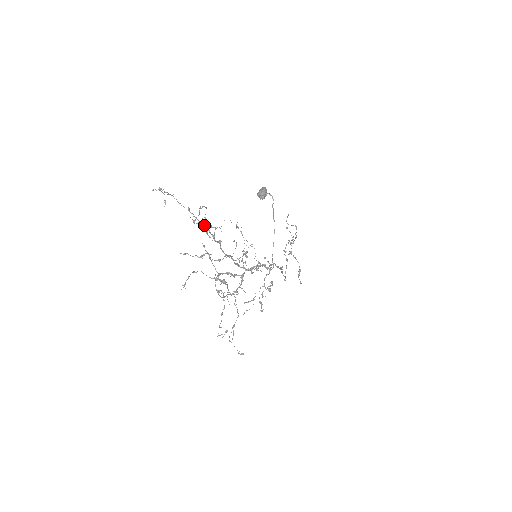
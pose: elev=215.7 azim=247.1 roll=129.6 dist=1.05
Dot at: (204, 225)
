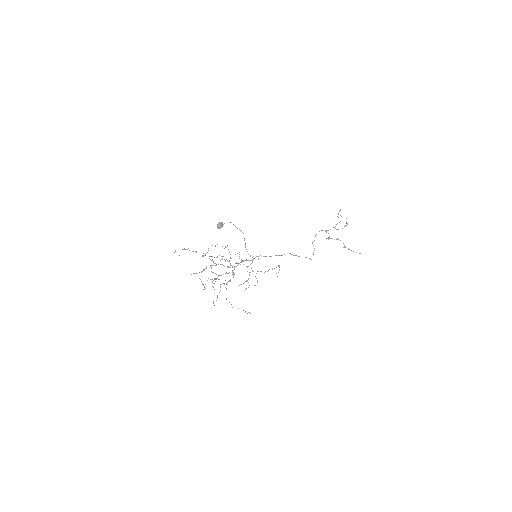
Dot at: occluded
